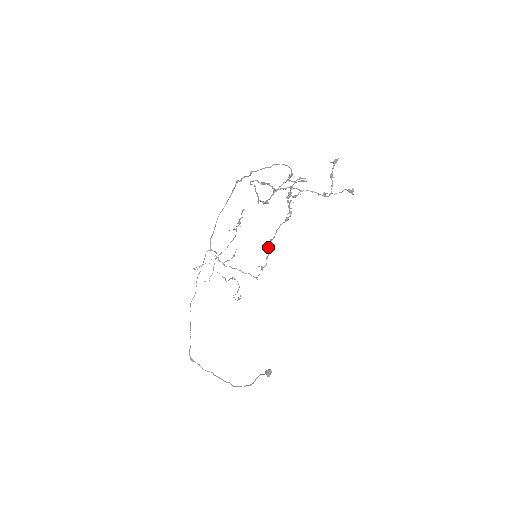
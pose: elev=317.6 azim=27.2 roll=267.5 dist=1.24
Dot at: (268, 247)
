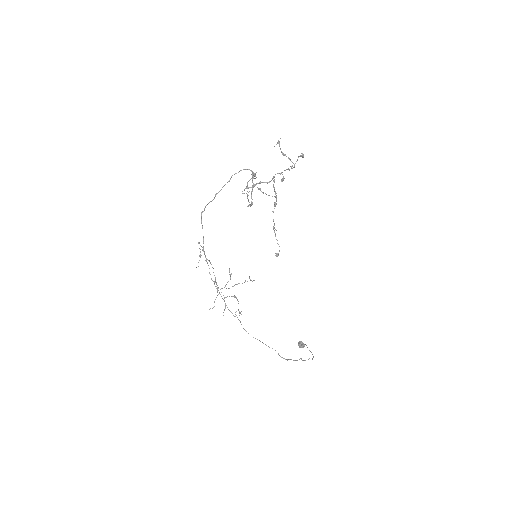
Dot at: (275, 234)
